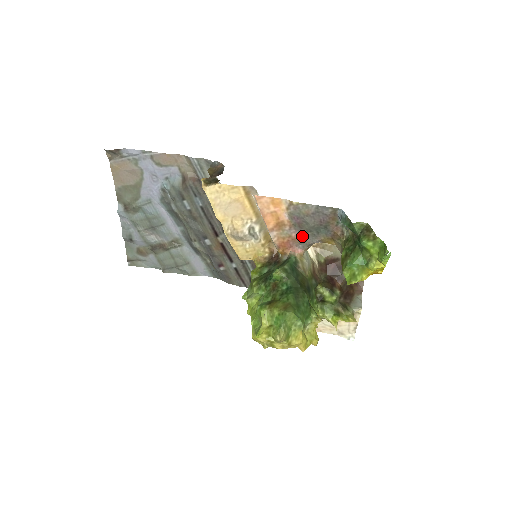
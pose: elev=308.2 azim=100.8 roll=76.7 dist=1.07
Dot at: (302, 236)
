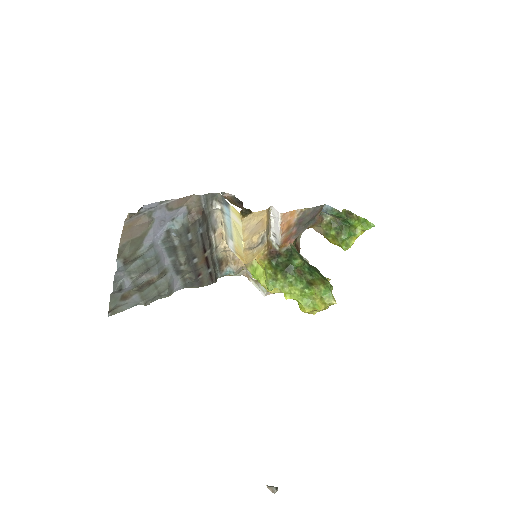
Dot at: (299, 230)
